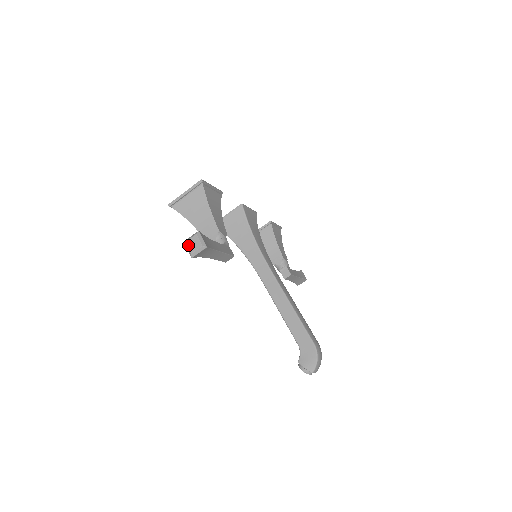
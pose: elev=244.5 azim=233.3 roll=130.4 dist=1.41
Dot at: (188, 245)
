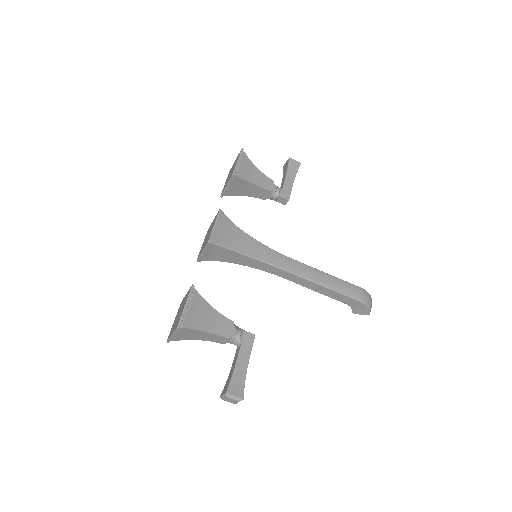
Dot at: (227, 401)
